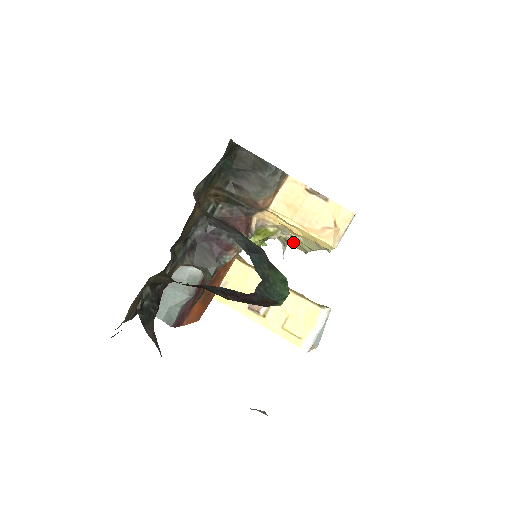
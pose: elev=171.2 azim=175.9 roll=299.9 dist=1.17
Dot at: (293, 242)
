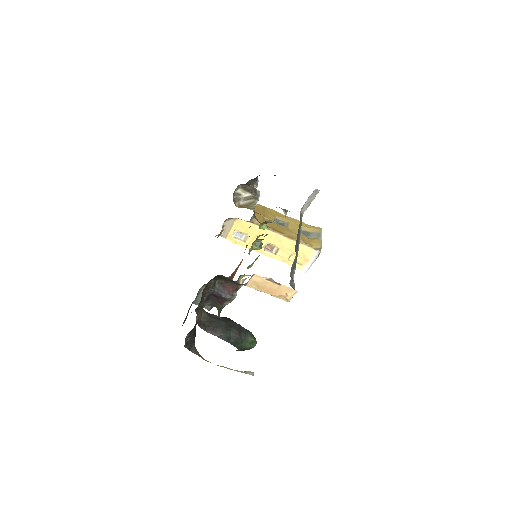
Dot at: occluded
